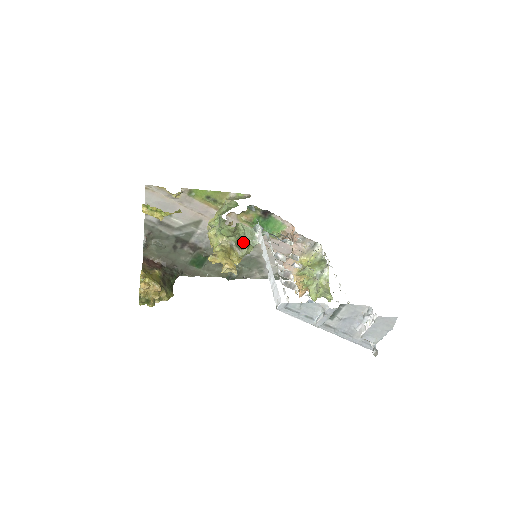
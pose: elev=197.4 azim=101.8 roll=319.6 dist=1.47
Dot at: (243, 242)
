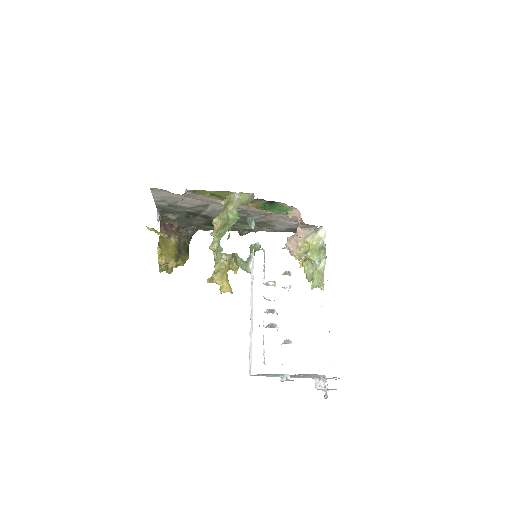
Dot at: (239, 265)
